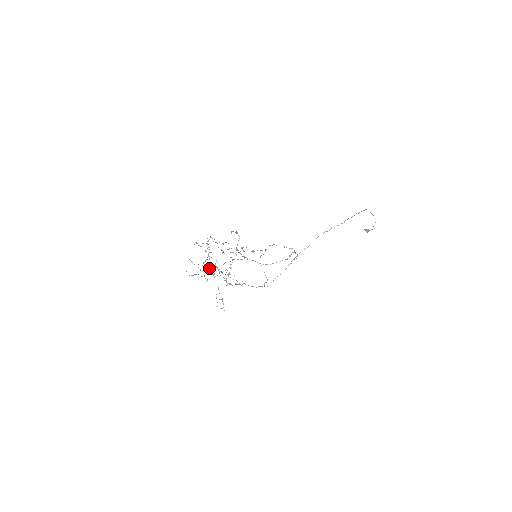
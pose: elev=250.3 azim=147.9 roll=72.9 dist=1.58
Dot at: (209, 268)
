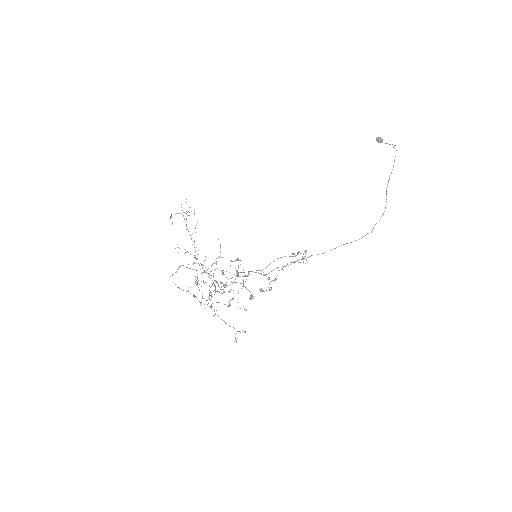
Dot at: (201, 281)
